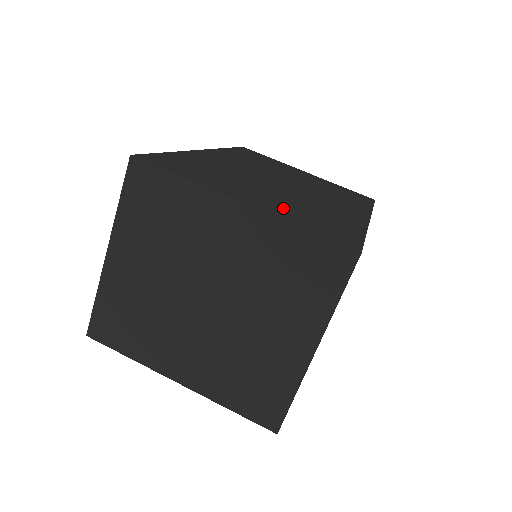
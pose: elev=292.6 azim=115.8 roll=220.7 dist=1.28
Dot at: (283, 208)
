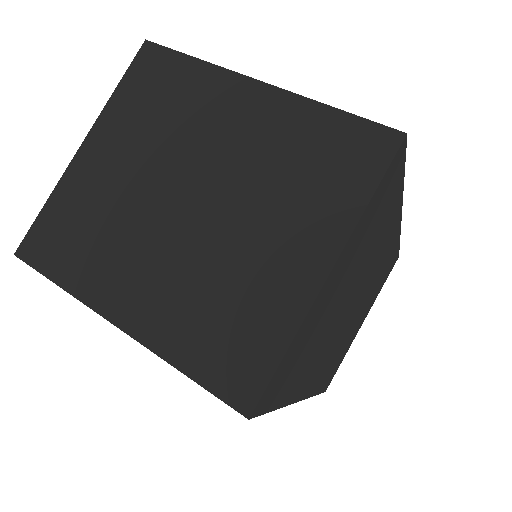
Dot at: occluded
